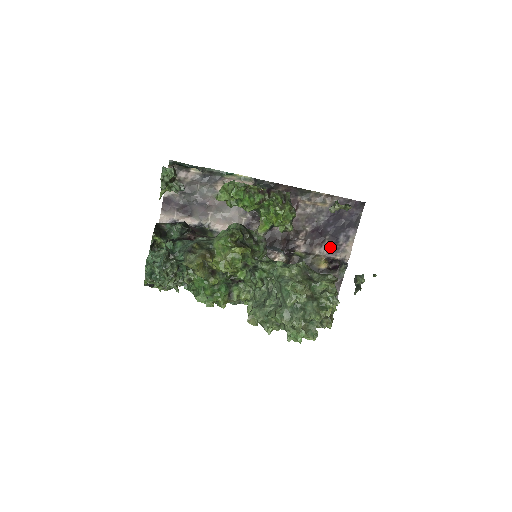
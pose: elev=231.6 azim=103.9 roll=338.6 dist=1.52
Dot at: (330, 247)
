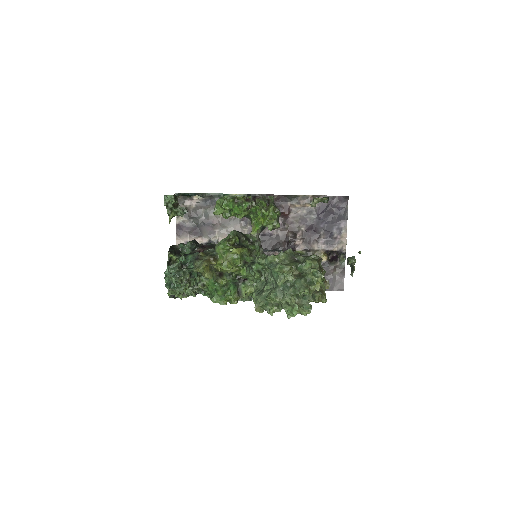
Dot at: (326, 241)
